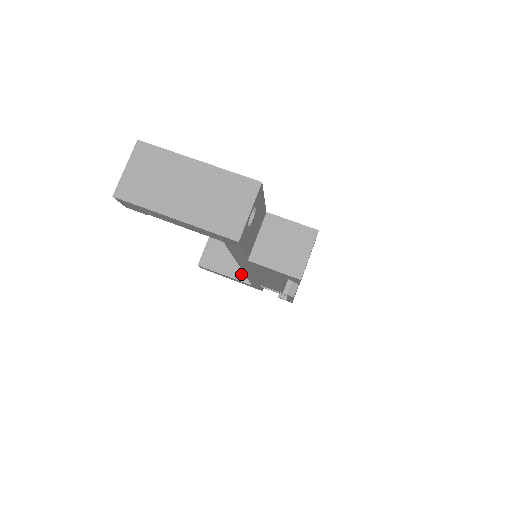
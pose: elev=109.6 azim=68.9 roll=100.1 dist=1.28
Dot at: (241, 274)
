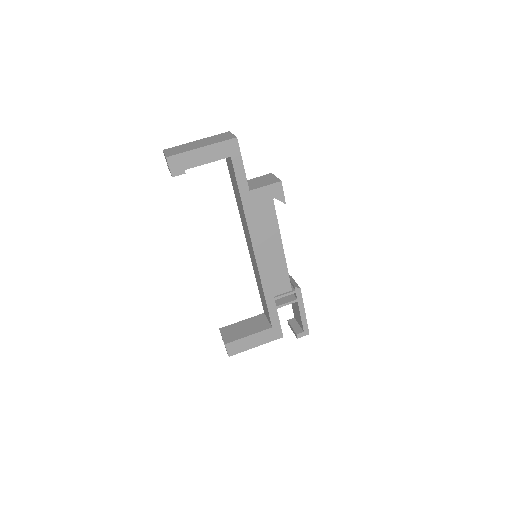
Dot at: (259, 328)
